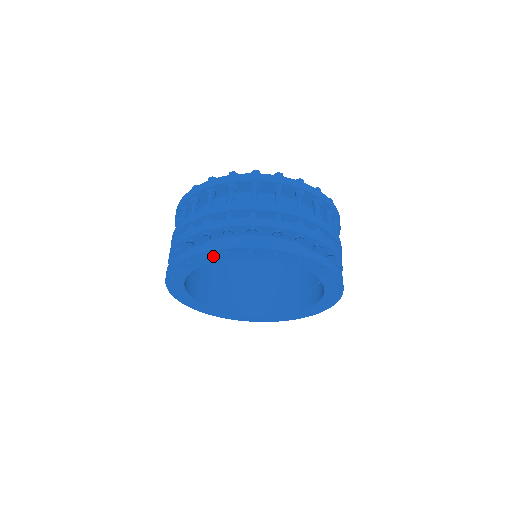
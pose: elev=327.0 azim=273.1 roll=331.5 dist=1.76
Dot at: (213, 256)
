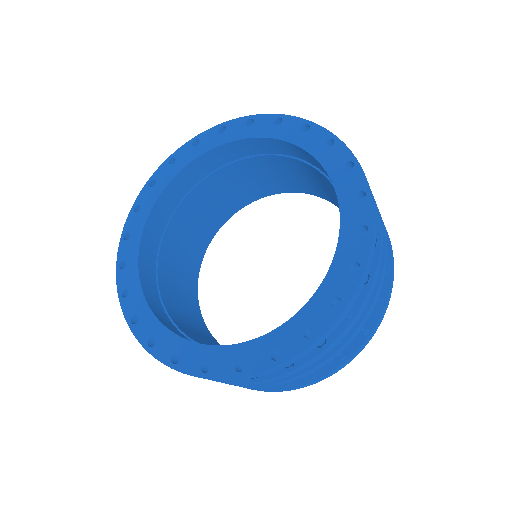
Dot at: (205, 142)
